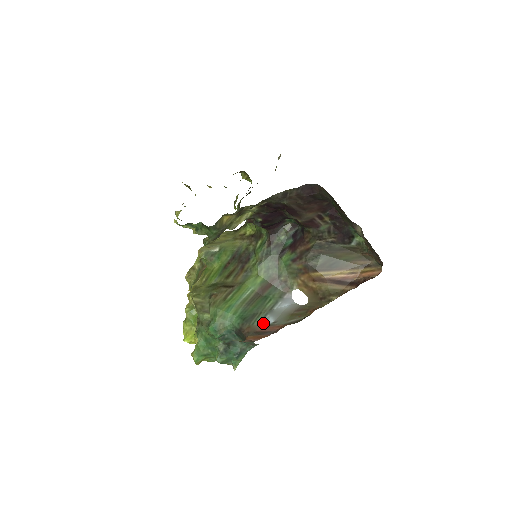
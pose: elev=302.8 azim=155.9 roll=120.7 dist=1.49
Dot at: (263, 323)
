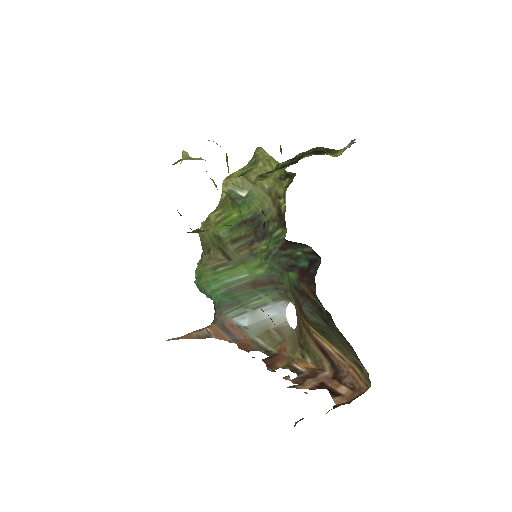
Dot at: (235, 320)
